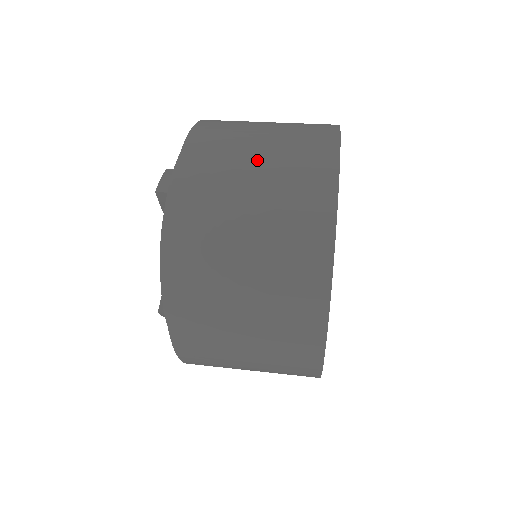
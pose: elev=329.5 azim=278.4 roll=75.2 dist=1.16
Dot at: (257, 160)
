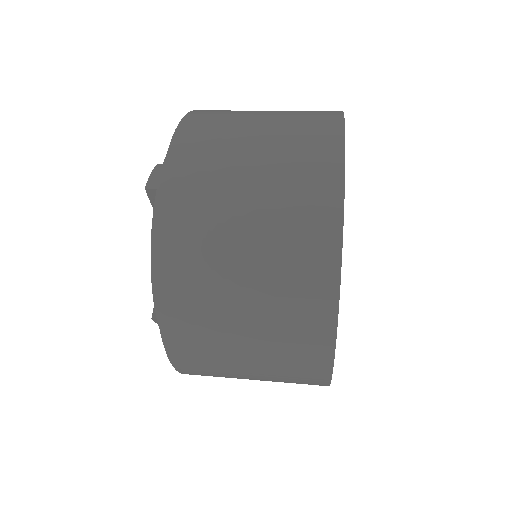
Dot at: (254, 149)
